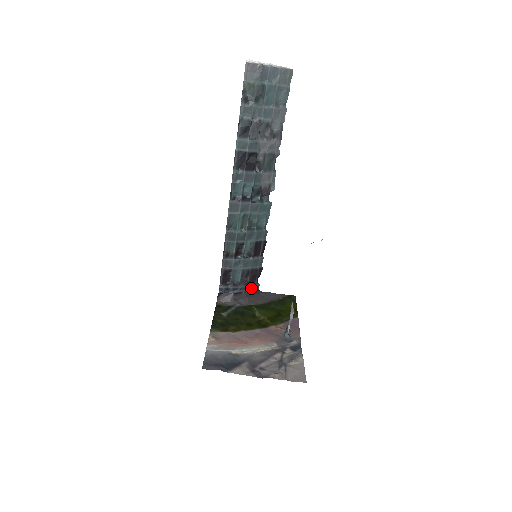
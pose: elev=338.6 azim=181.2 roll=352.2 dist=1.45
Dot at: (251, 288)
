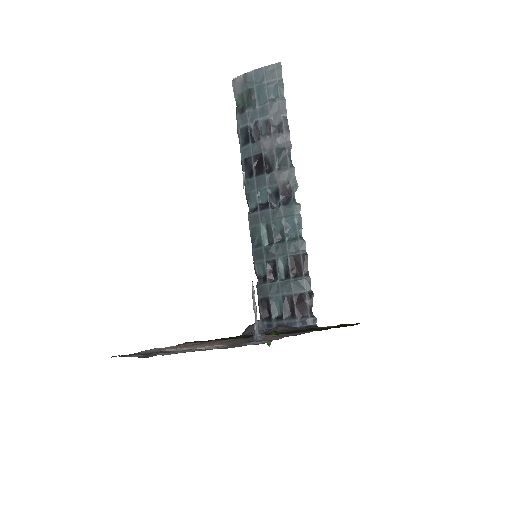
Dot at: (303, 323)
